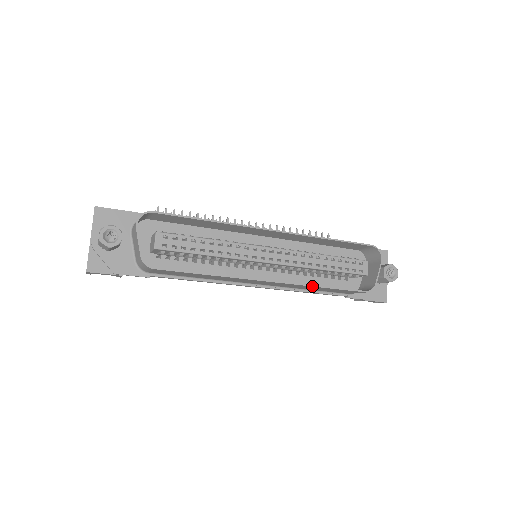
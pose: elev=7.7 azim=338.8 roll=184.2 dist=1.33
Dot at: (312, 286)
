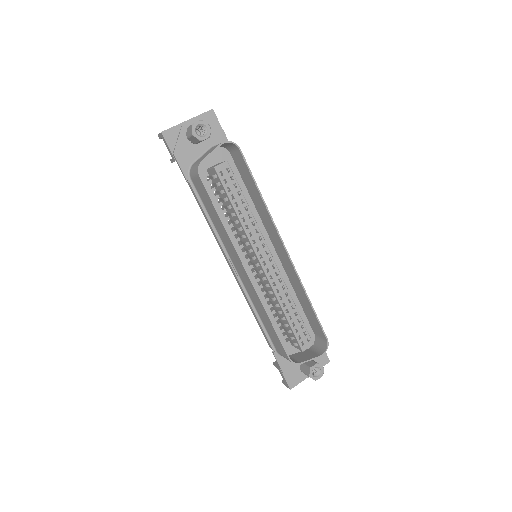
Dot at: (266, 311)
